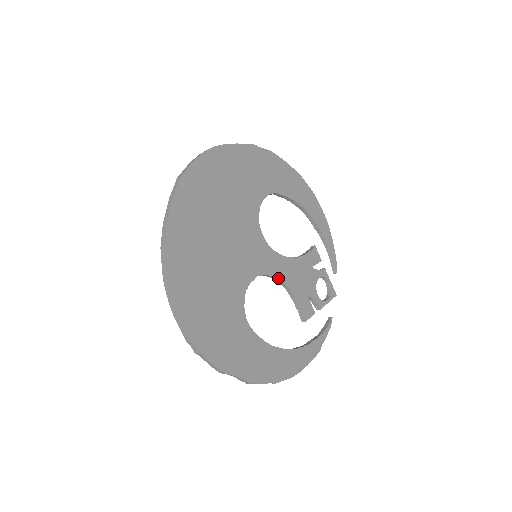
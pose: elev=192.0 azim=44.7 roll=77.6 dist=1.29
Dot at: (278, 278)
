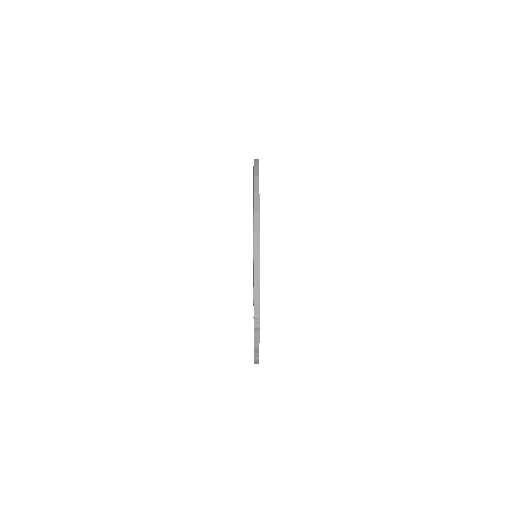
Dot at: occluded
